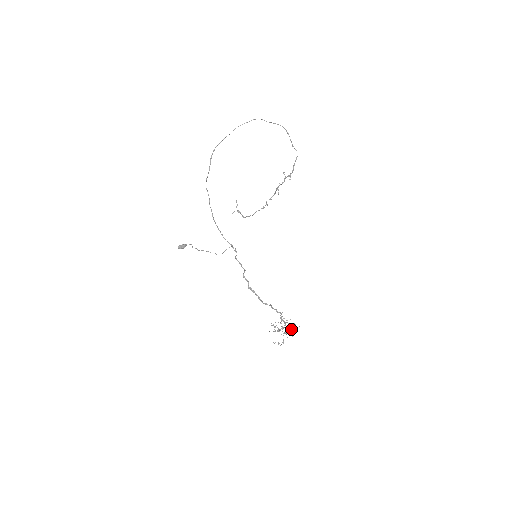
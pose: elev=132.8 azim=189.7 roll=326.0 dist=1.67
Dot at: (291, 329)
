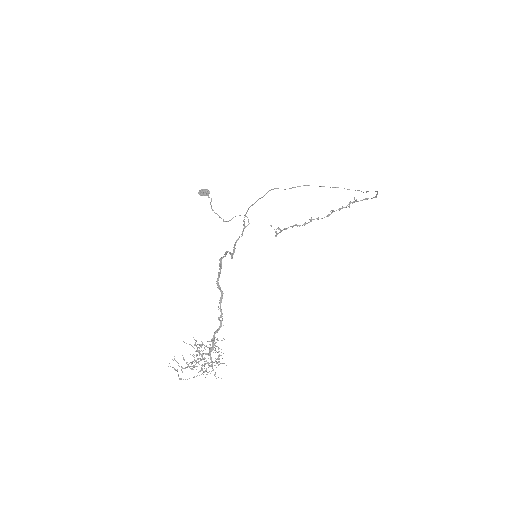
Dot at: occluded
